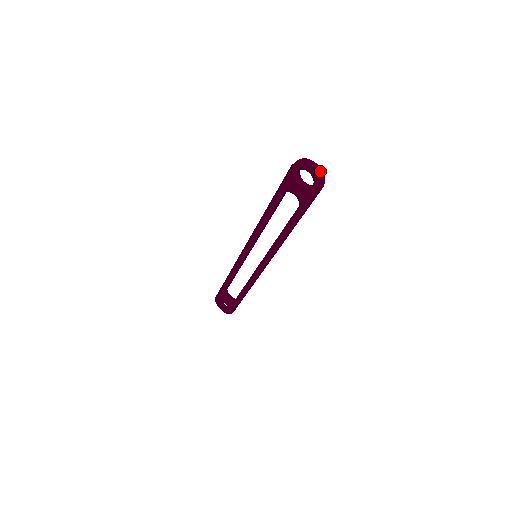
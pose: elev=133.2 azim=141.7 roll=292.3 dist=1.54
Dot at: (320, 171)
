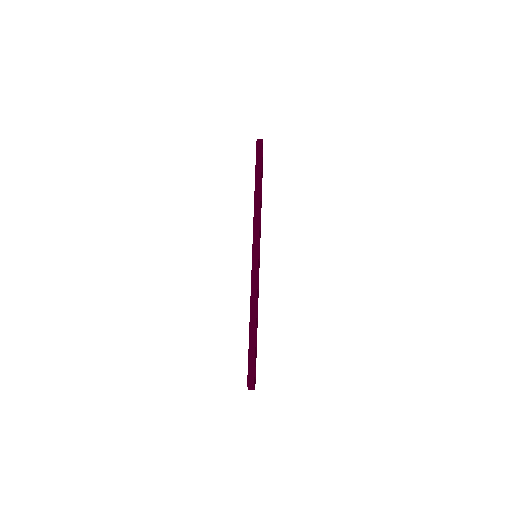
Dot at: (261, 139)
